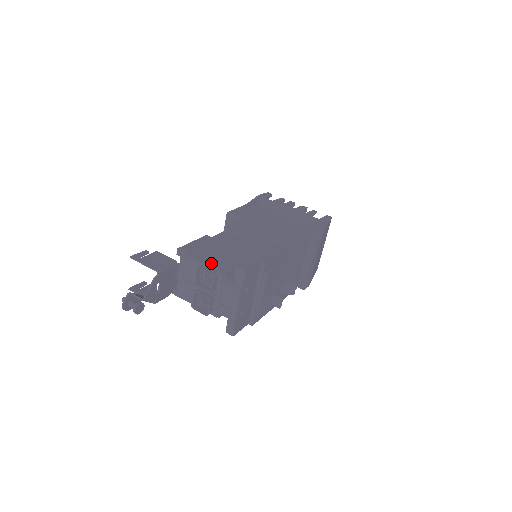
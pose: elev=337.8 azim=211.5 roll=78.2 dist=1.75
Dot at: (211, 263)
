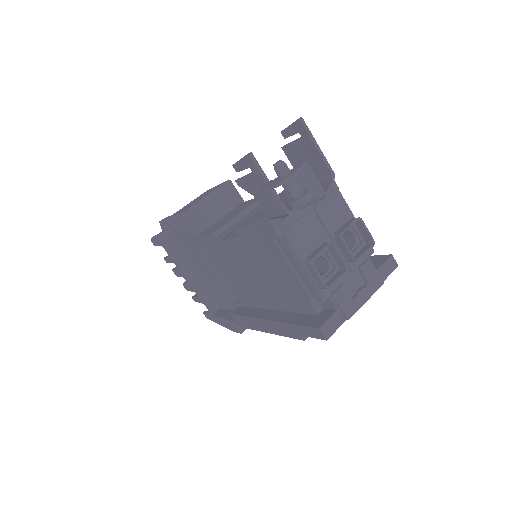
Dot at: occluded
